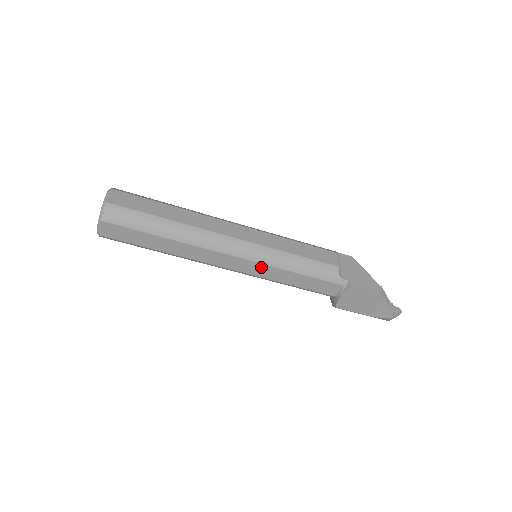
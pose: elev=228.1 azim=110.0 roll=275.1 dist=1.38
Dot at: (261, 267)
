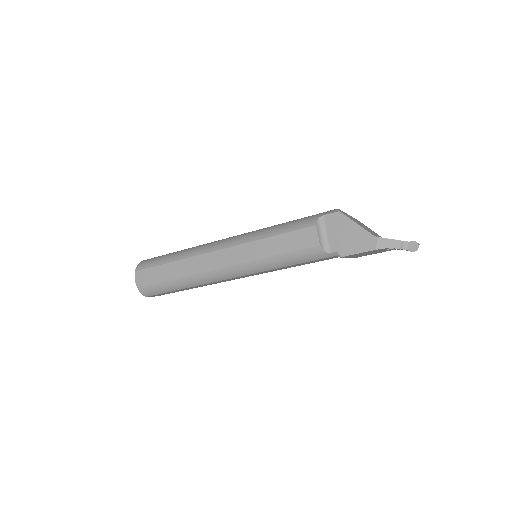
Dot at: (259, 273)
